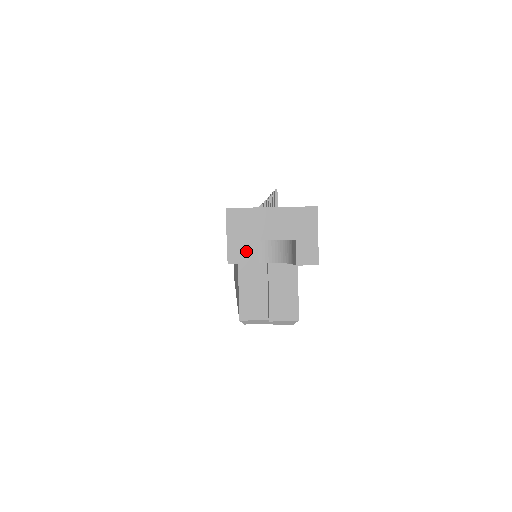
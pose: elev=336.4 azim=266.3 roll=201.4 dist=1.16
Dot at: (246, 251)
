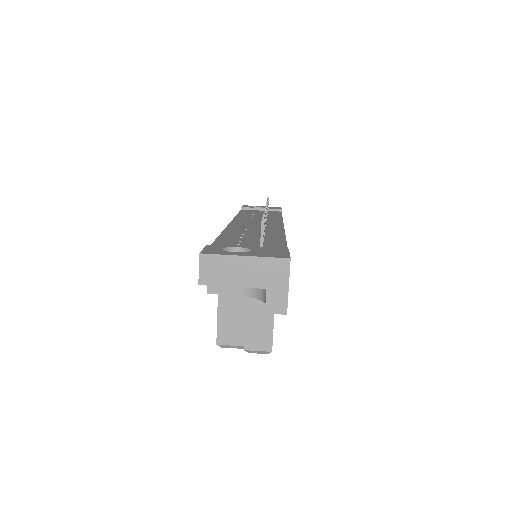
Dot at: occluded
